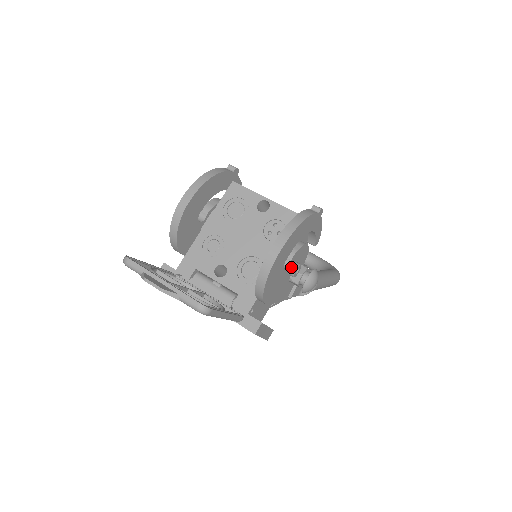
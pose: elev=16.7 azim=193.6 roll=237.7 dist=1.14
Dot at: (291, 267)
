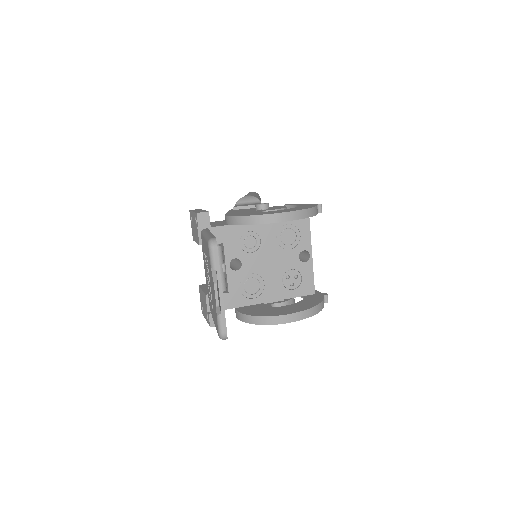
Dot at: occluded
